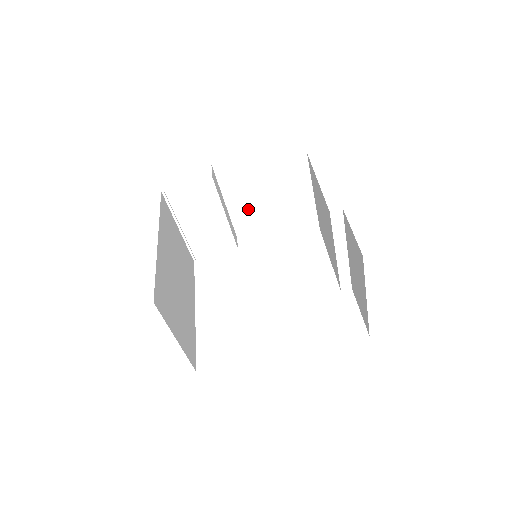
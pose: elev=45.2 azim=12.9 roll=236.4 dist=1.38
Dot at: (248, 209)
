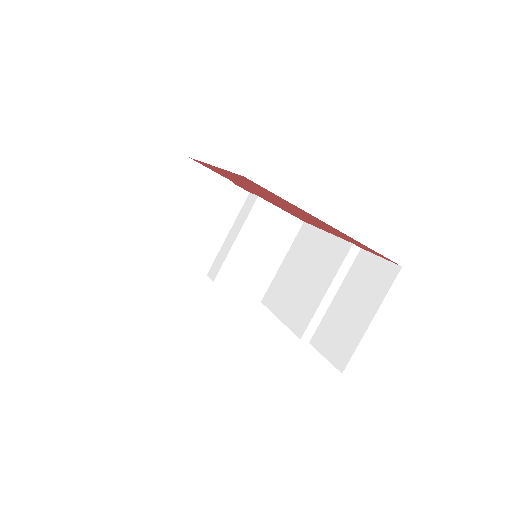
Dot at: (214, 244)
